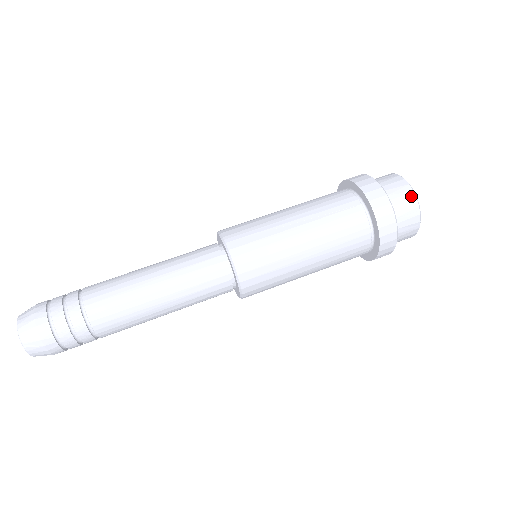
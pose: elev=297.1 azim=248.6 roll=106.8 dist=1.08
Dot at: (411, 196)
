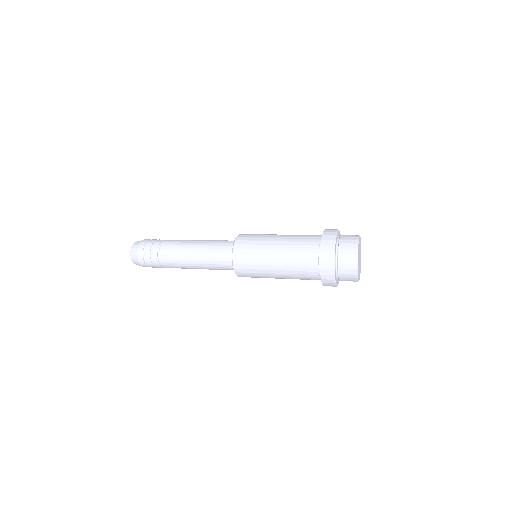
Dot at: occluded
